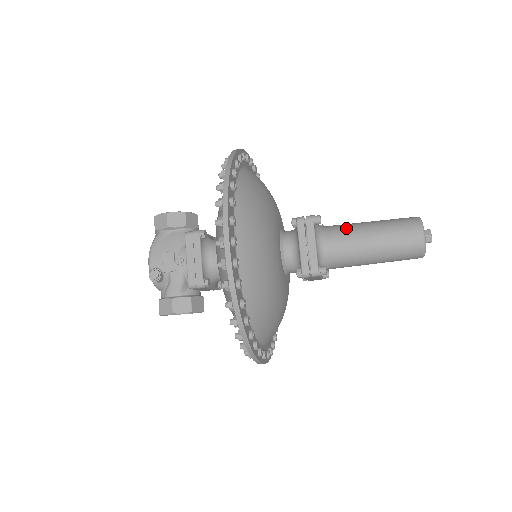
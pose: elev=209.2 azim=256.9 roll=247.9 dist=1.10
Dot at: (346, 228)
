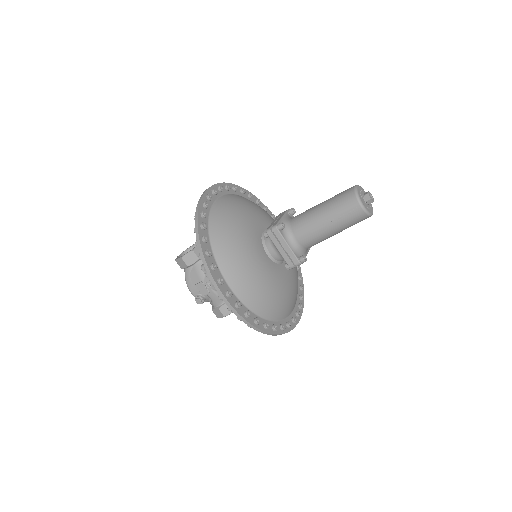
Dot at: (305, 221)
